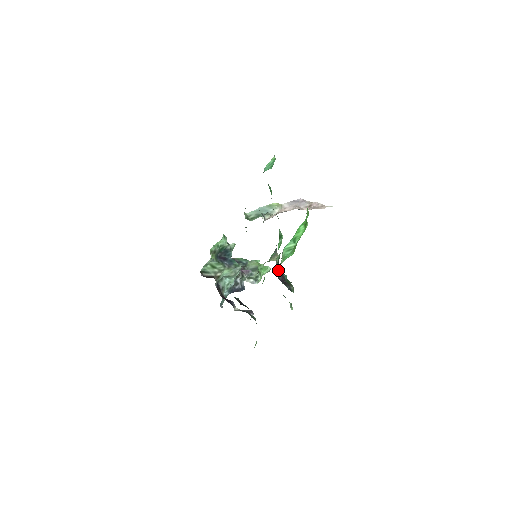
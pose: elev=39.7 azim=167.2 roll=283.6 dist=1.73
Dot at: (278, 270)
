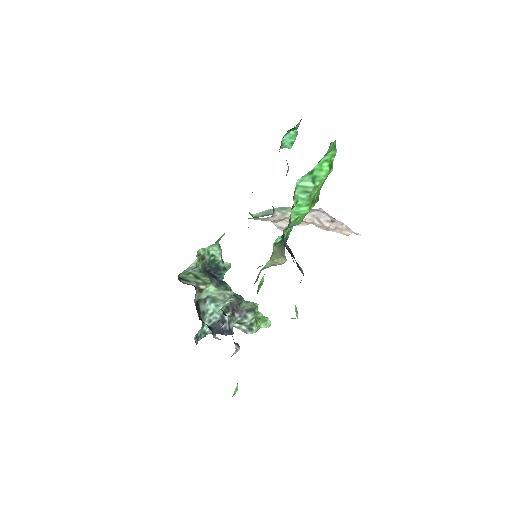
Dot at: occluded
